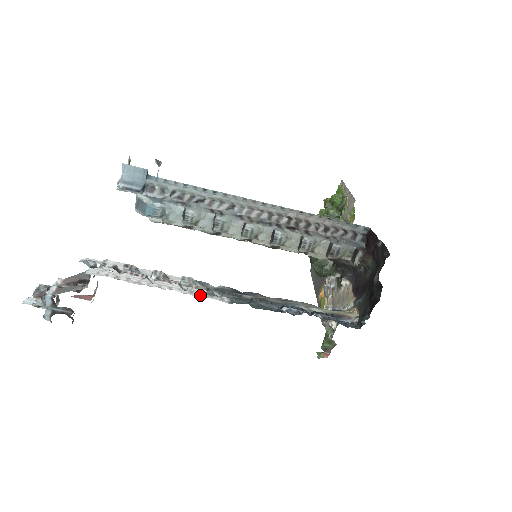
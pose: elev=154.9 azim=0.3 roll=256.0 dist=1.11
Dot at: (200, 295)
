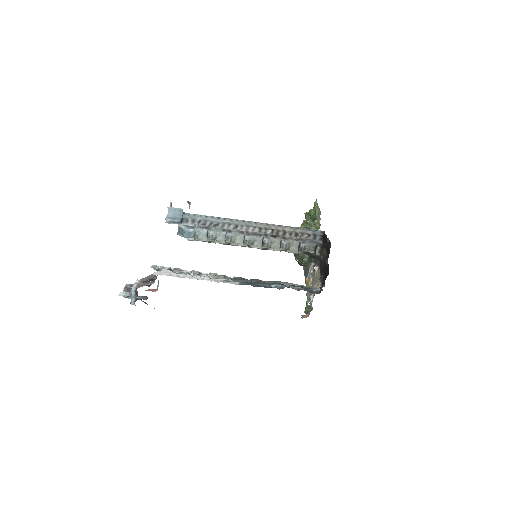
Dot at: occluded
